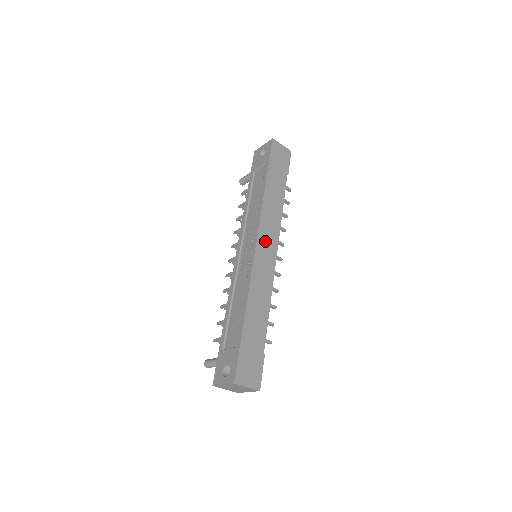
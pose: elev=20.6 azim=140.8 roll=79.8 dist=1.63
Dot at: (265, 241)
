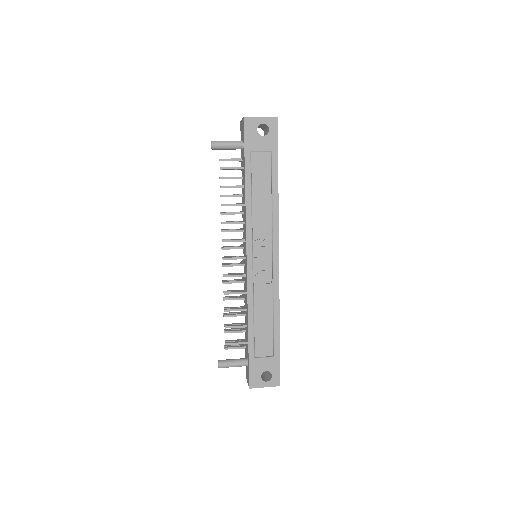
Dot at: occluded
